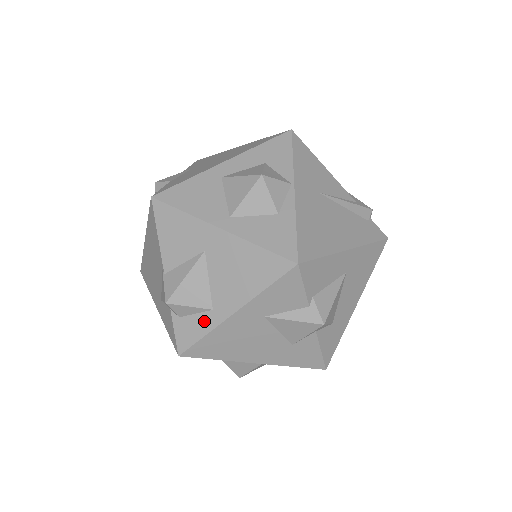
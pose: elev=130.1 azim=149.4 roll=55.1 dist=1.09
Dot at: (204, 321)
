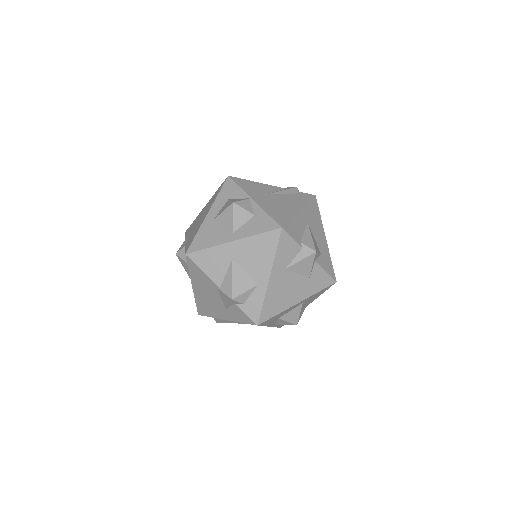
Dot at: (257, 295)
